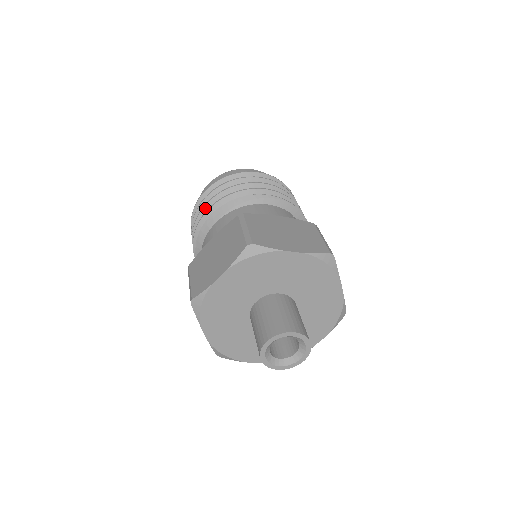
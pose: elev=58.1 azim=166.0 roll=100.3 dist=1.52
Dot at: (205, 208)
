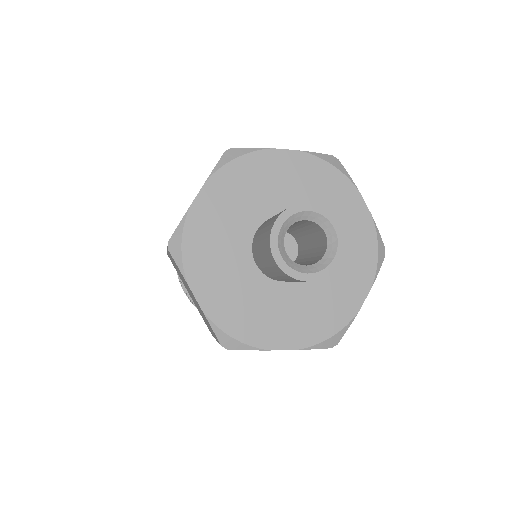
Dot at: occluded
